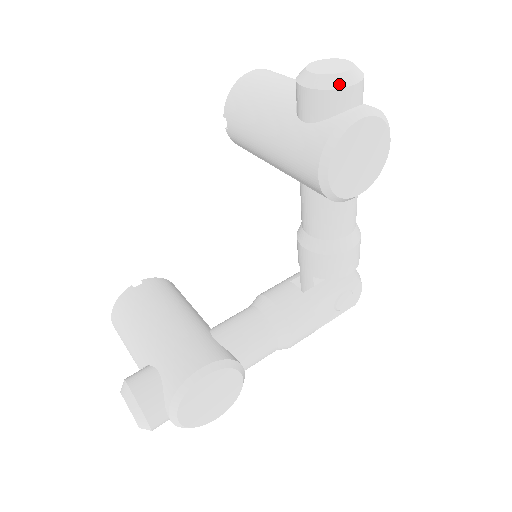
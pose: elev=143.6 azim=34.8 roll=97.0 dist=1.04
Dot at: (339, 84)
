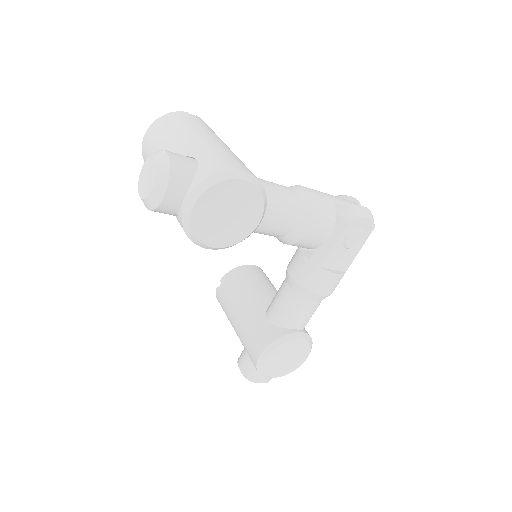
Dot at: (156, 202)
